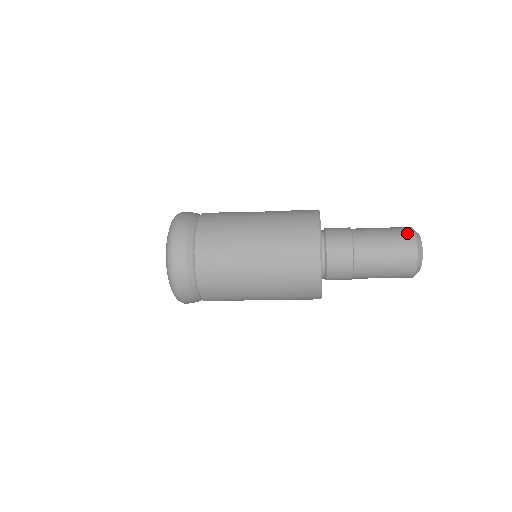
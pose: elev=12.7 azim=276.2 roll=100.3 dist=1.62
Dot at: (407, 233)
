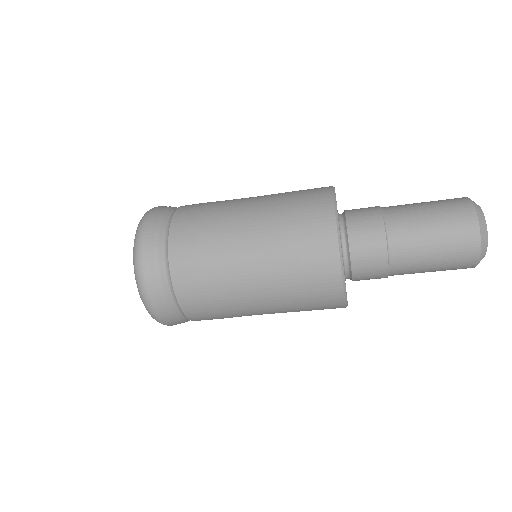
Dot at: occluded
